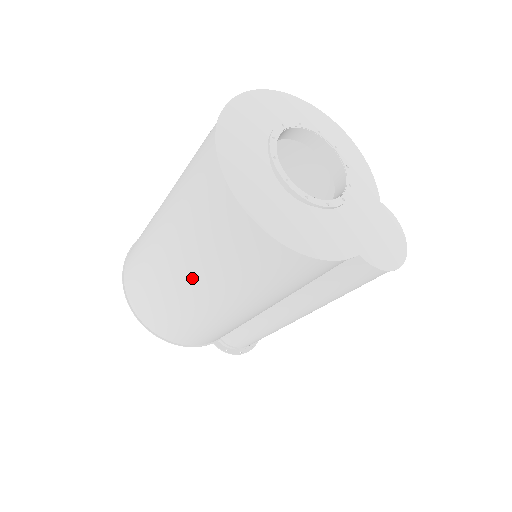
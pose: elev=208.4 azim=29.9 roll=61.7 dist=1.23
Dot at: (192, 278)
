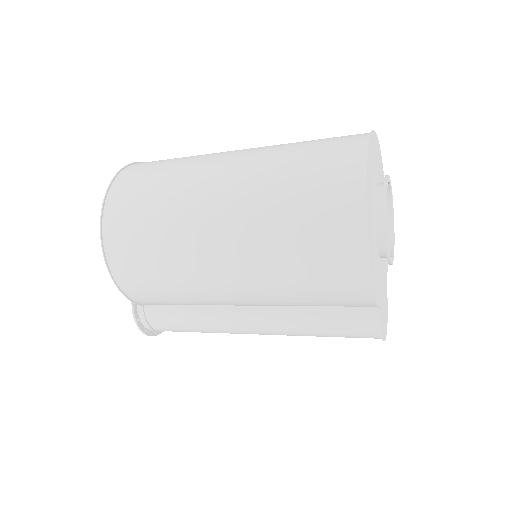
Dot at: (234, 228)
